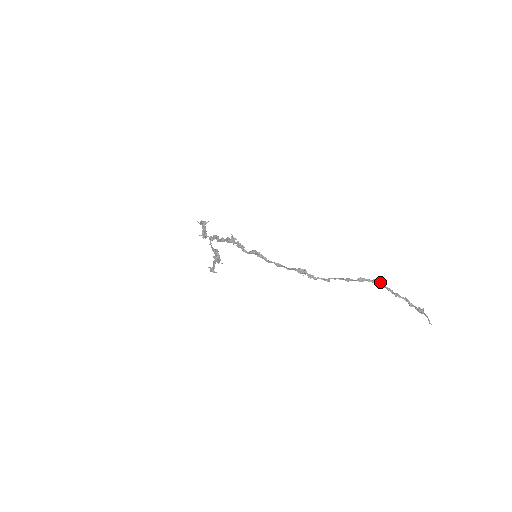
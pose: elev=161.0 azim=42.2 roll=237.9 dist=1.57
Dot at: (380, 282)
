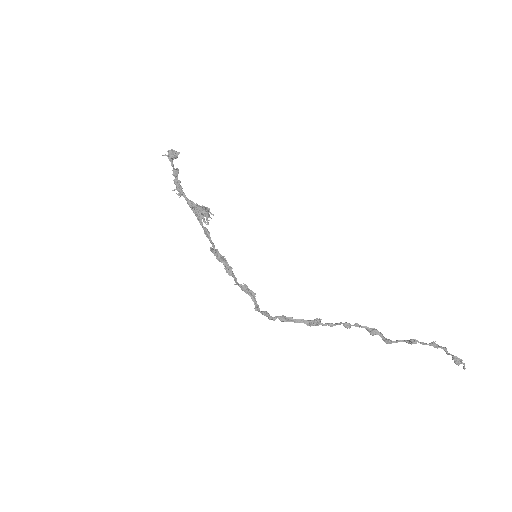
Dot at: (415, 342)
